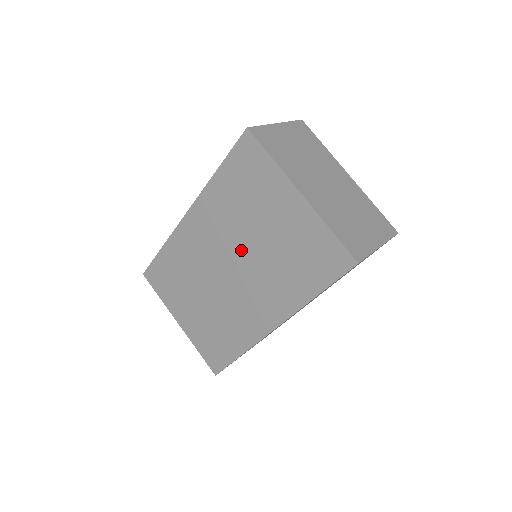
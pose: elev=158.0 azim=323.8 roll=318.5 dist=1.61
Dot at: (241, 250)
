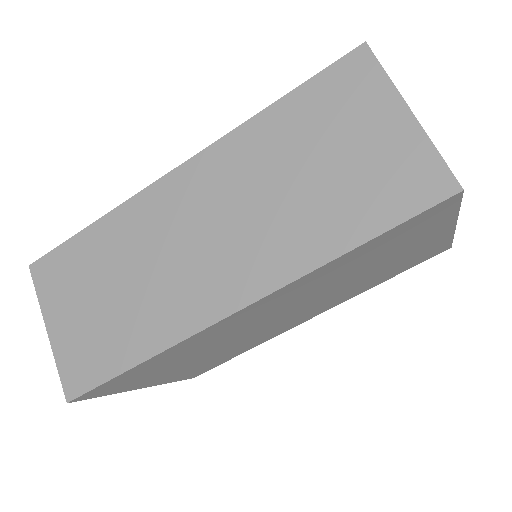
Dot at: (321, 295)
